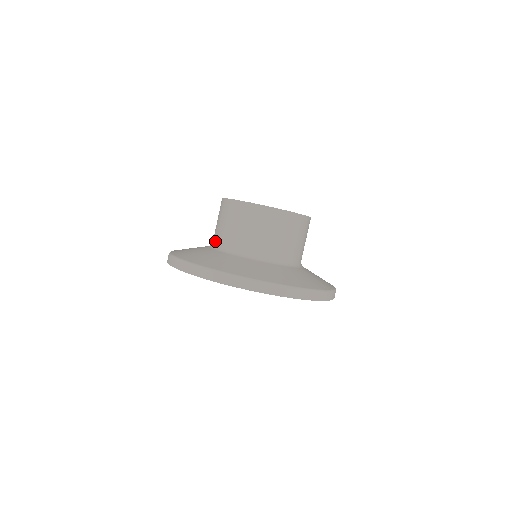
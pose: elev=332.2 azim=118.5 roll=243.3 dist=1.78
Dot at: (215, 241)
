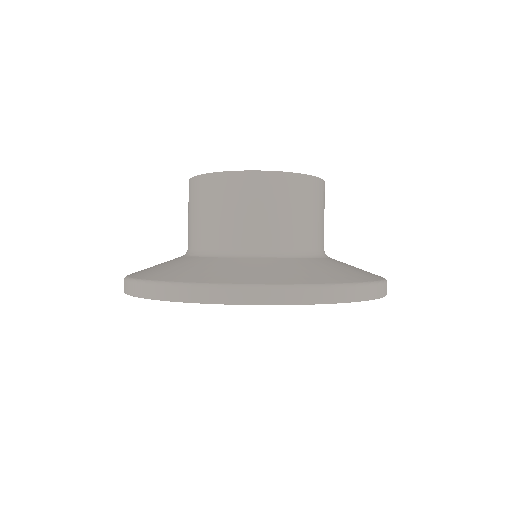
Dot at: (205, 244)
